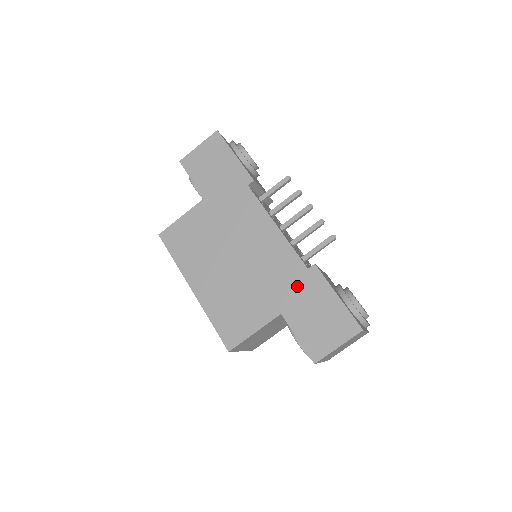
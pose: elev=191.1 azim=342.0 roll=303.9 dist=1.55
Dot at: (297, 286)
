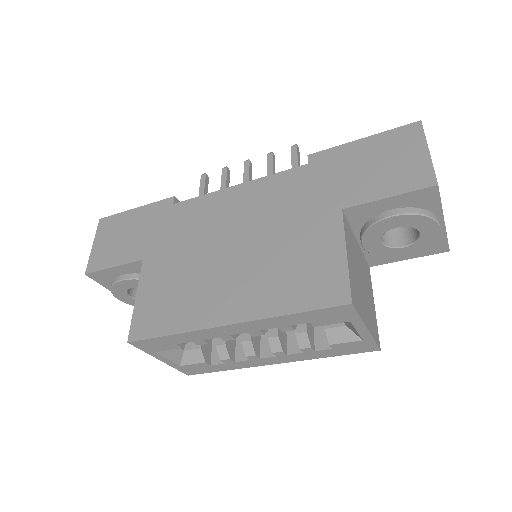
Dot at: (319, 180)
